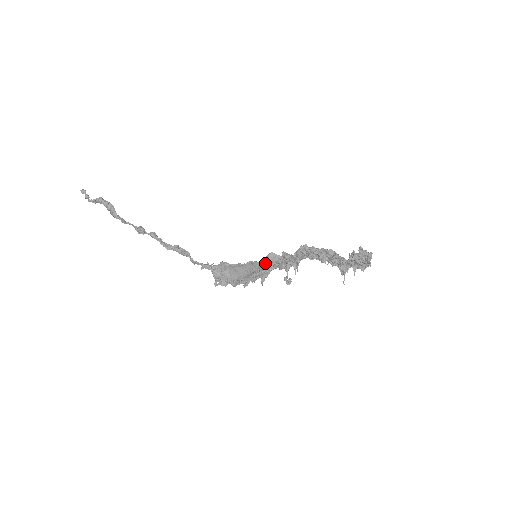
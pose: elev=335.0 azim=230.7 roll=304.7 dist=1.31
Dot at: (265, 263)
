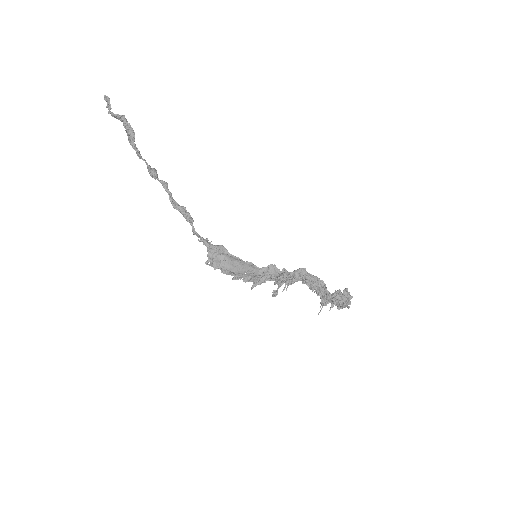
Dot at: (264, 271)
